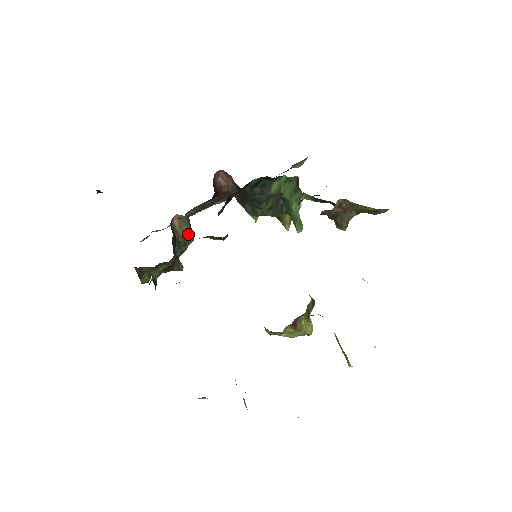
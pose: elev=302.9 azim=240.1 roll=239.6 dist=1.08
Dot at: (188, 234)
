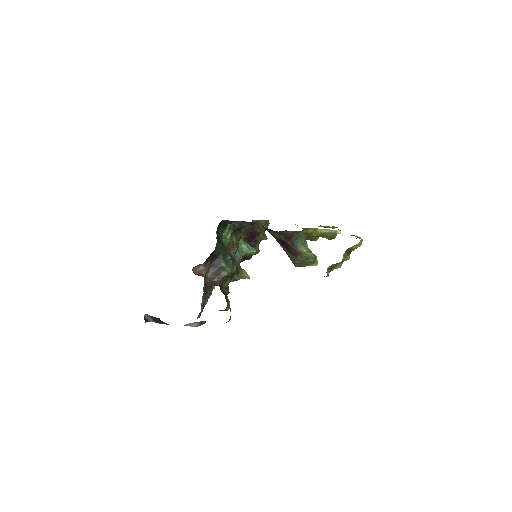
Dot at: occluded
